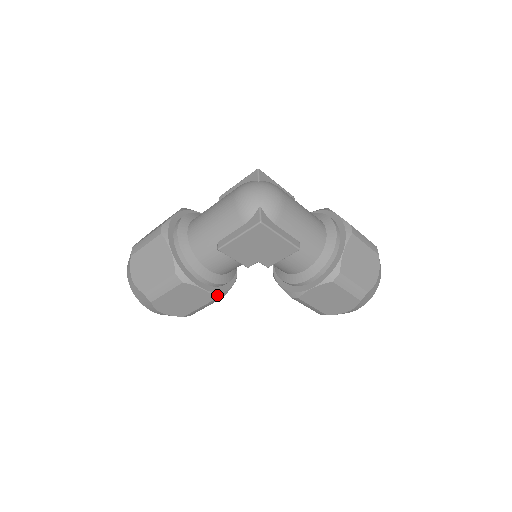
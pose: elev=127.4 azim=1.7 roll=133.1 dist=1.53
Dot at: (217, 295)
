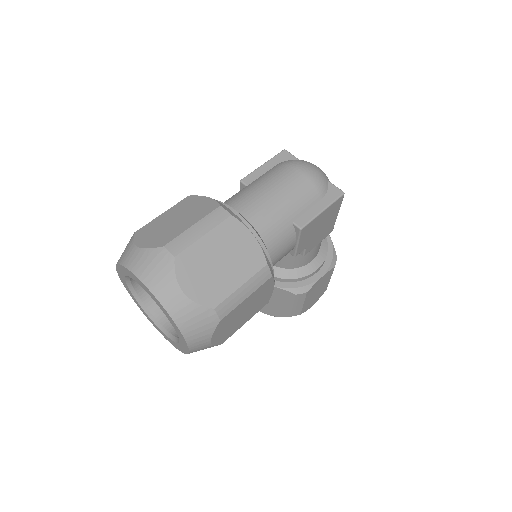
Dot at: occluded
